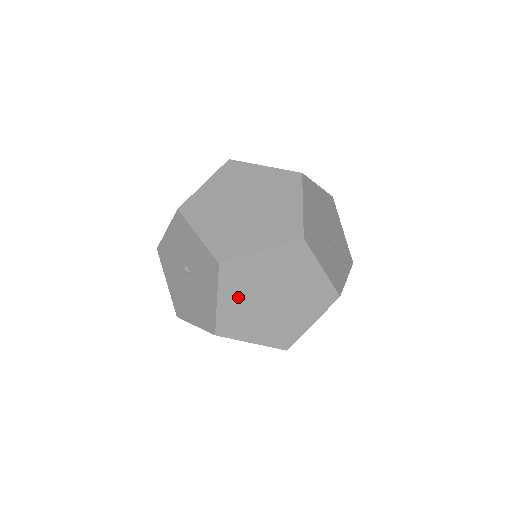
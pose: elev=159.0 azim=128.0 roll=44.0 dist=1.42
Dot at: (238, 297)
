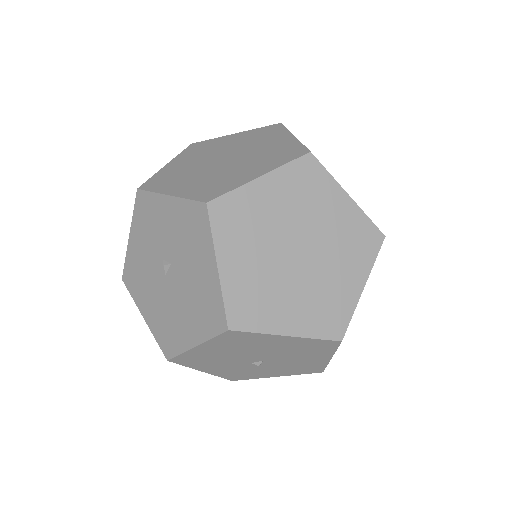
Dot at: (247, 256)
